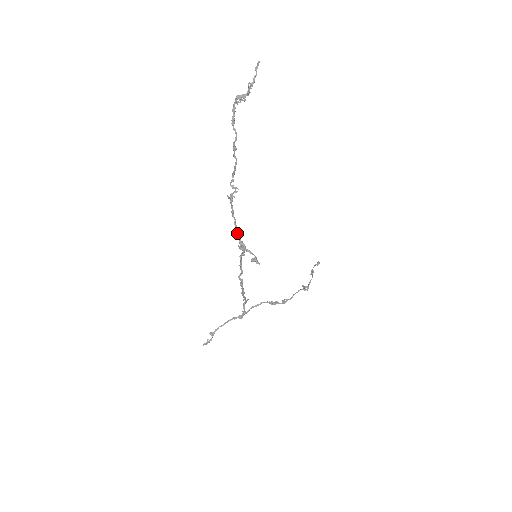
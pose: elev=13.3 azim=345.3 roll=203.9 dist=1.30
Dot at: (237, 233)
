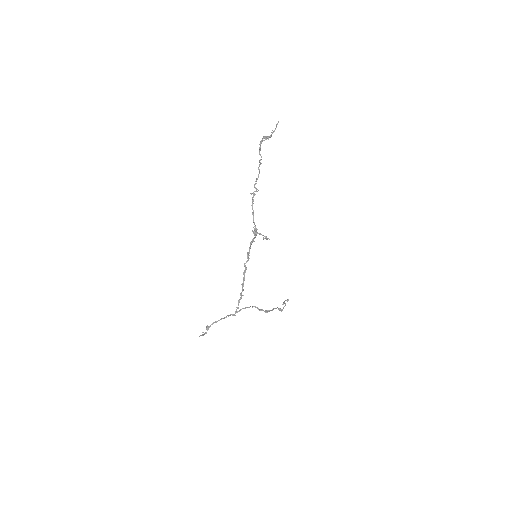
Dot at: (253, 220)
